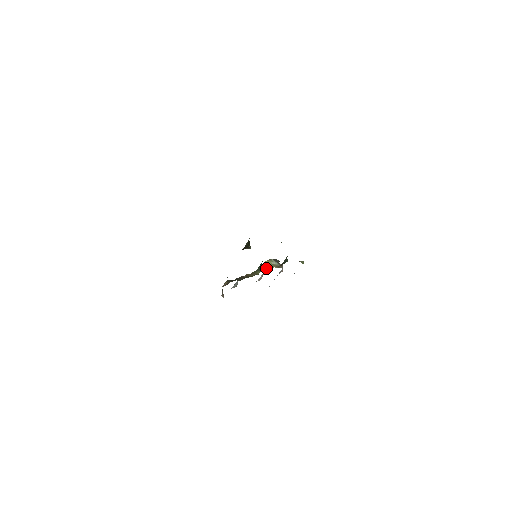
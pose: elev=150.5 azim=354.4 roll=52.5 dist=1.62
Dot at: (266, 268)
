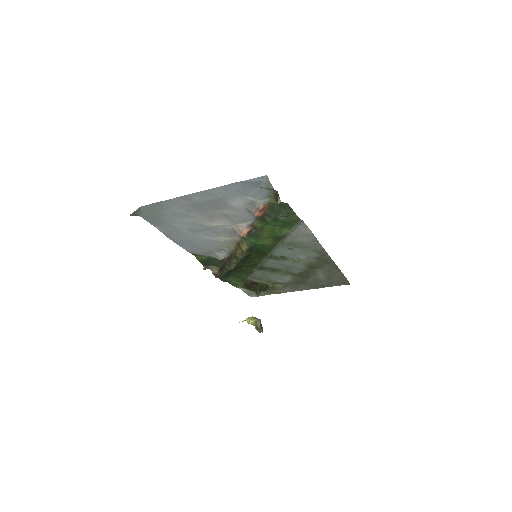
Dot at: (249, 319)
